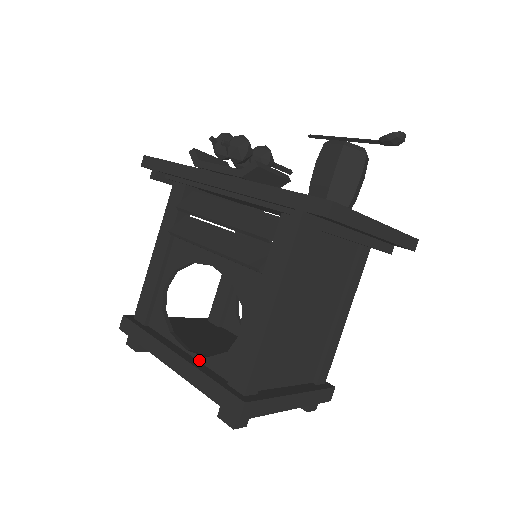
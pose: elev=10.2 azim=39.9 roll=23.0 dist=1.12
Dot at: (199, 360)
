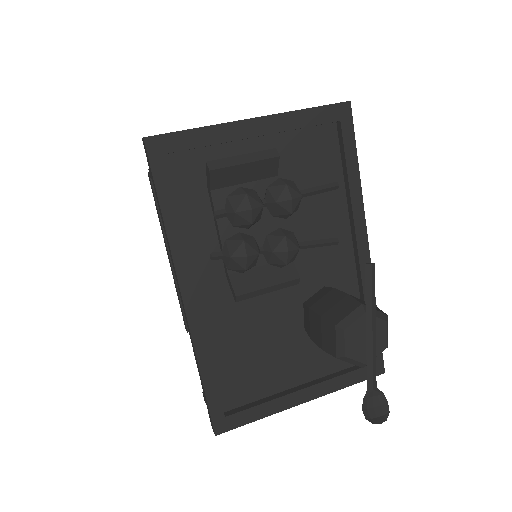
Dot at: occluded
